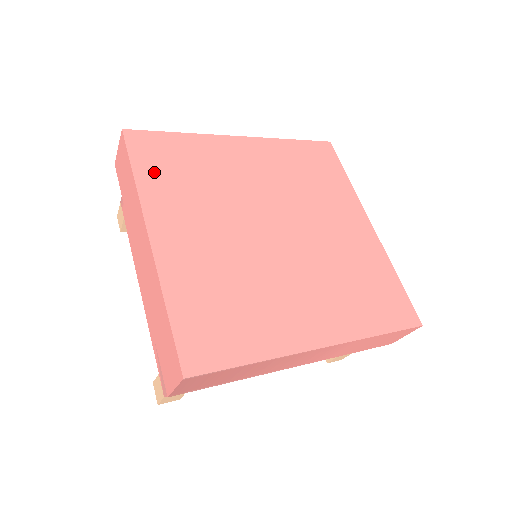
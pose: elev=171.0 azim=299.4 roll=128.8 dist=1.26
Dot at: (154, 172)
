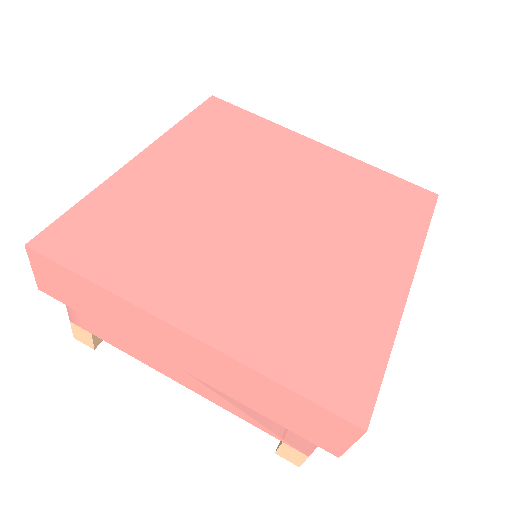
Dot at: (110, 261)
